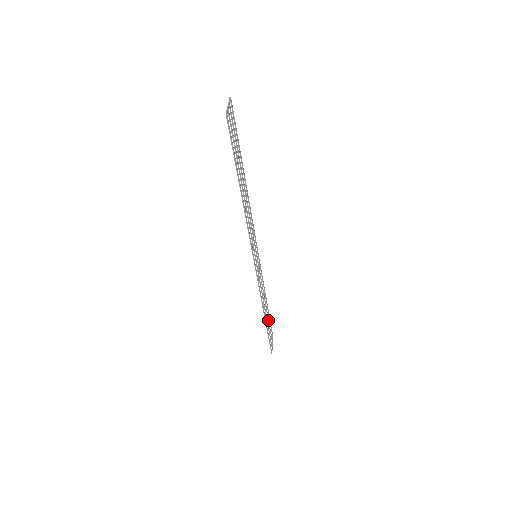
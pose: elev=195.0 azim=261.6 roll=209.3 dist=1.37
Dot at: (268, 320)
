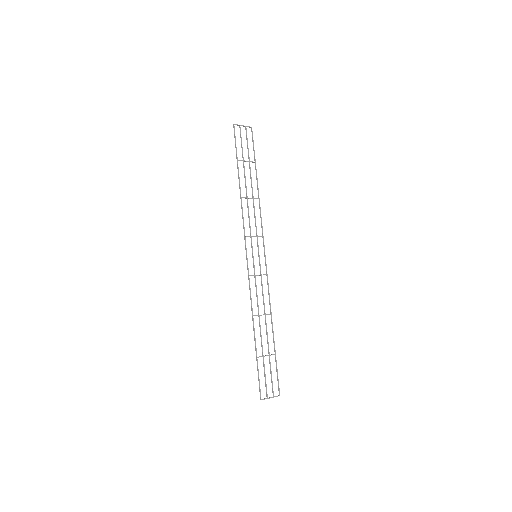
Dot at: (269, 354)
